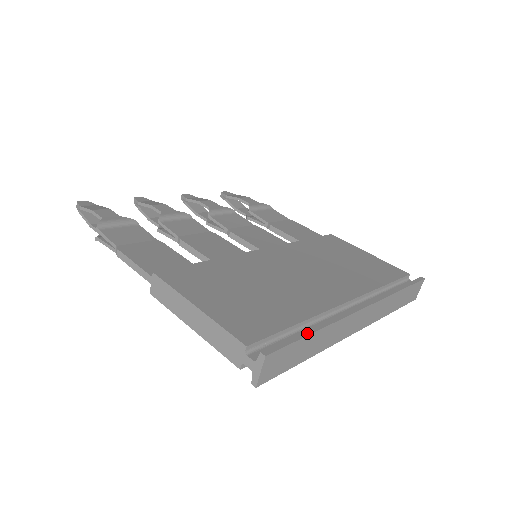
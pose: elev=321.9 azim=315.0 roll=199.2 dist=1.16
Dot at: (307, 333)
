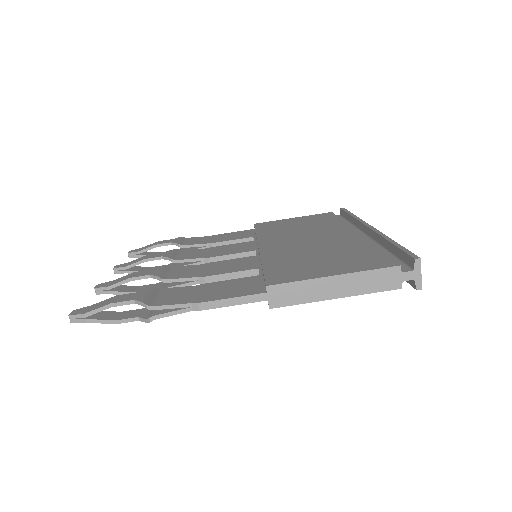
Dot at: (397, 244)
